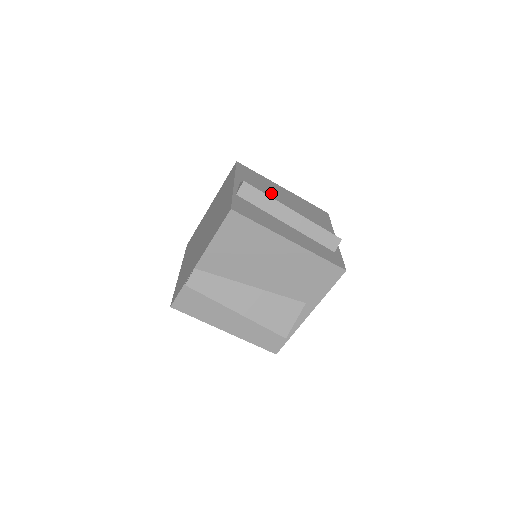
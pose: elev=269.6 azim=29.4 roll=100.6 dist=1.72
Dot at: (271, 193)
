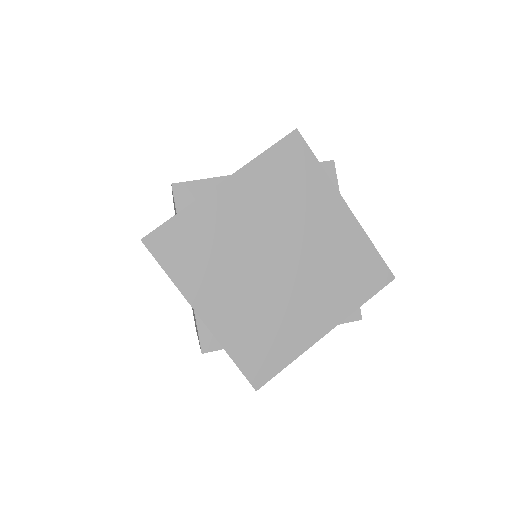
Dot at: occluded
